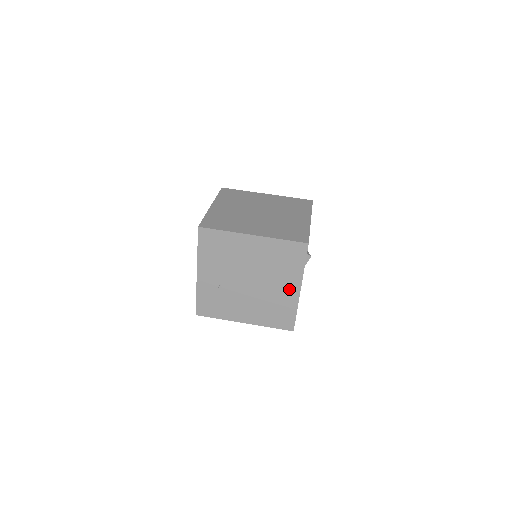
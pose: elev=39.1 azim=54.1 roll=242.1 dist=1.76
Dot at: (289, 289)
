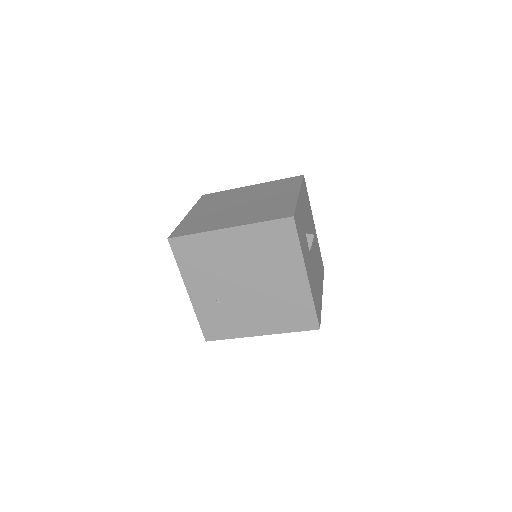
Dot at: (294, 279)
